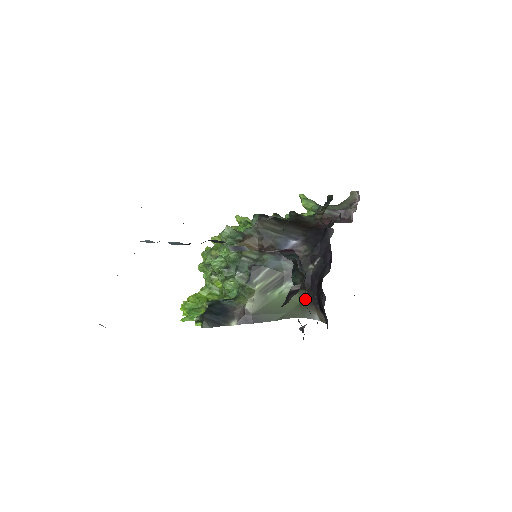
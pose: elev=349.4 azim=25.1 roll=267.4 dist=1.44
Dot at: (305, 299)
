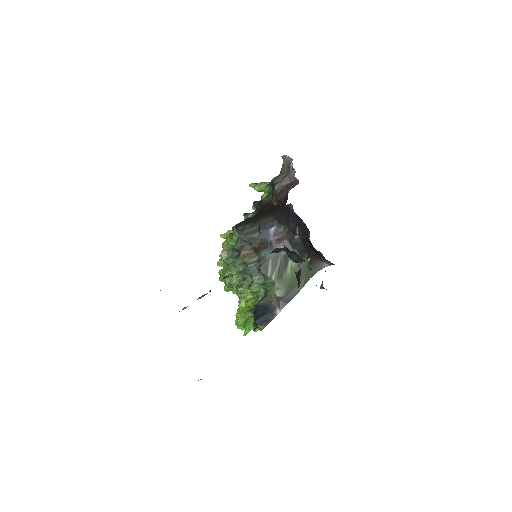
Dot at: (309, 268)
